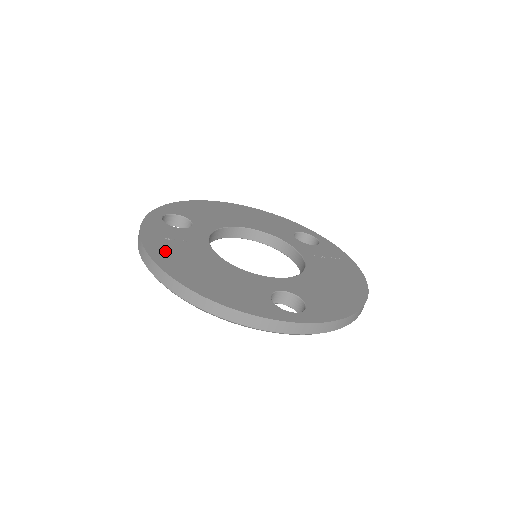
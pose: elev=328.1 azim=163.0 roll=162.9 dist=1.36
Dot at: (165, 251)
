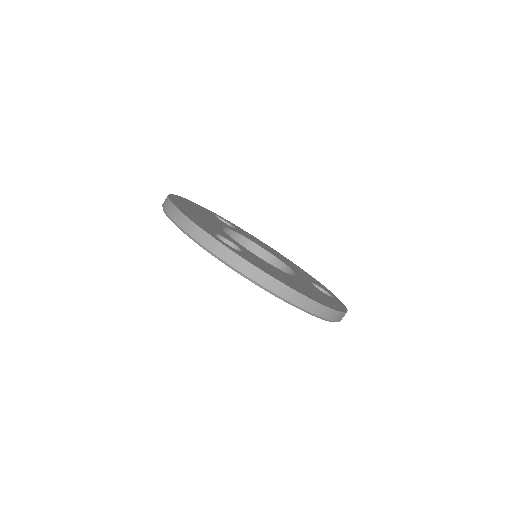
Dot at: (187, 203)
